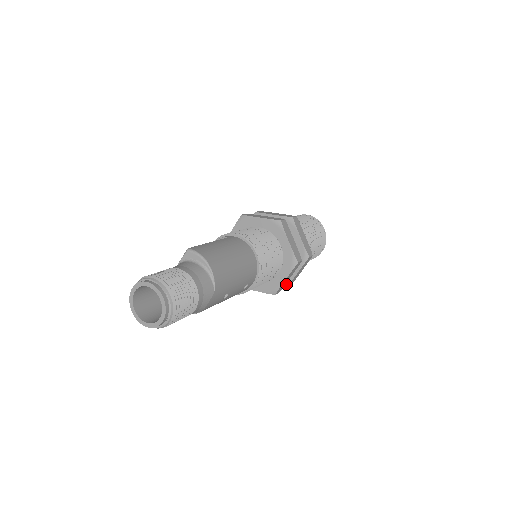
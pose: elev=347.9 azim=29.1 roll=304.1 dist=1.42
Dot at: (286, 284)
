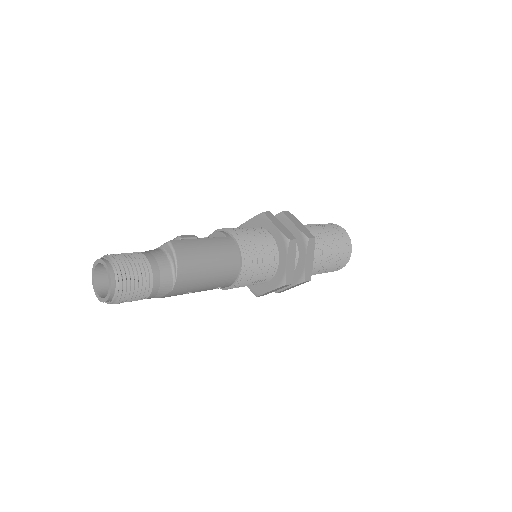
Dot at: occluded
